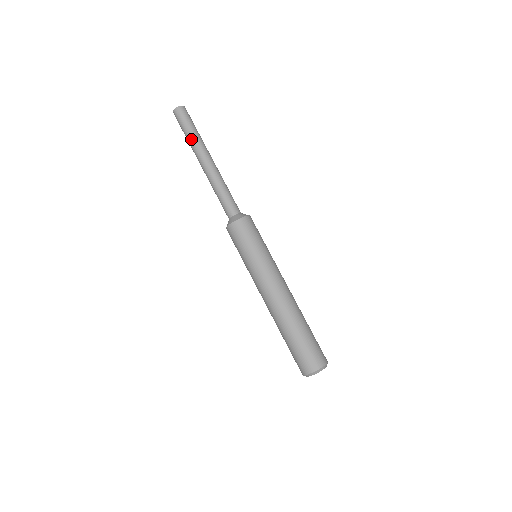
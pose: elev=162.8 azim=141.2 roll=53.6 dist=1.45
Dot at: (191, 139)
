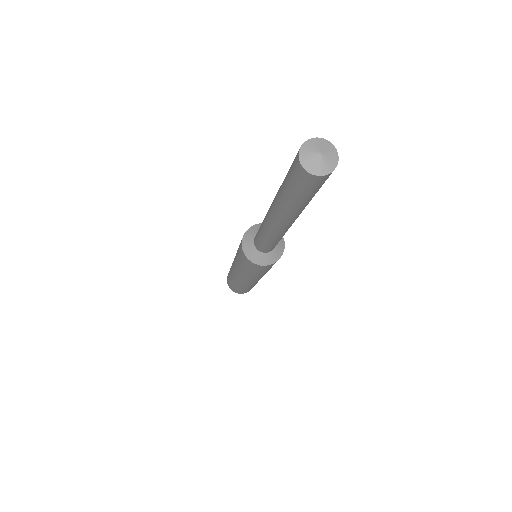
Dot at: (291, 208)
